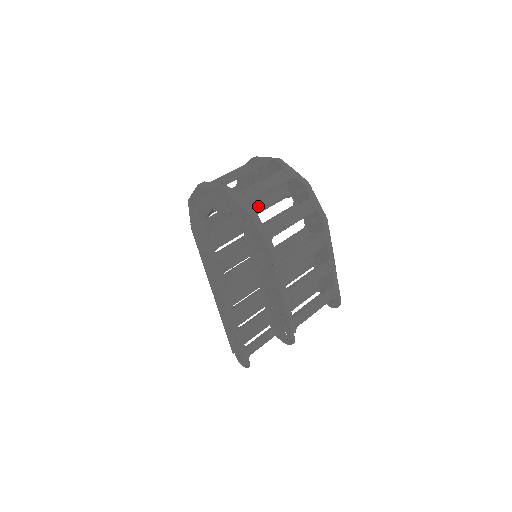
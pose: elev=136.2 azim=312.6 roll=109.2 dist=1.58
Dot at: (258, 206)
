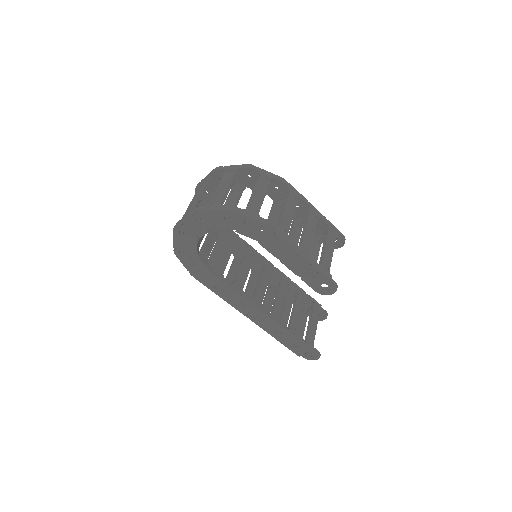
Dot at: occluded
